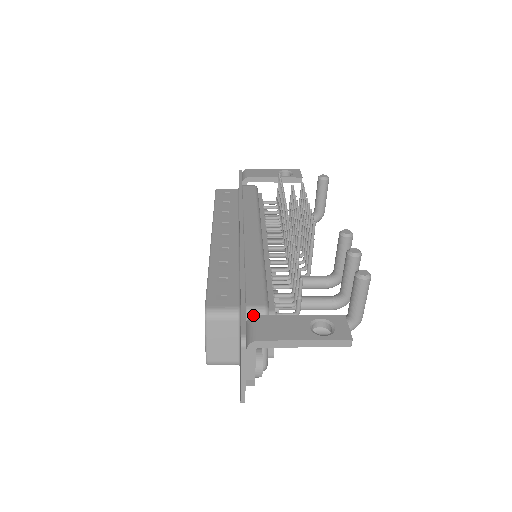
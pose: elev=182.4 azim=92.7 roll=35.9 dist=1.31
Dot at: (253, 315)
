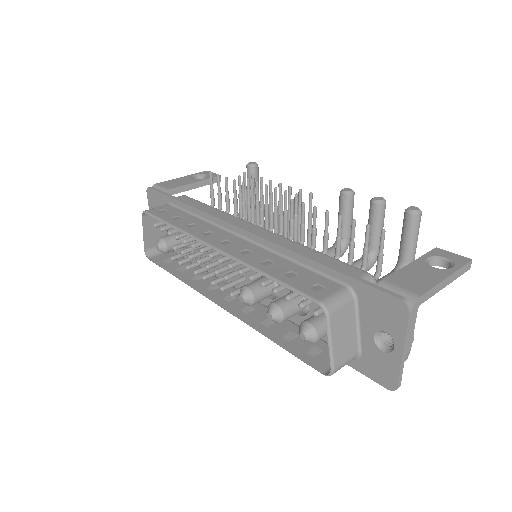
Dot at: occluded
